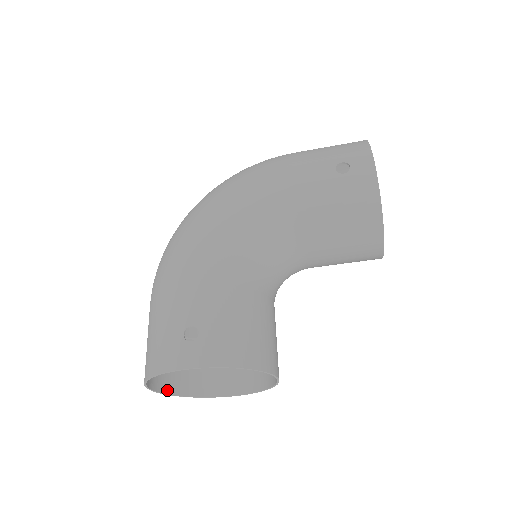
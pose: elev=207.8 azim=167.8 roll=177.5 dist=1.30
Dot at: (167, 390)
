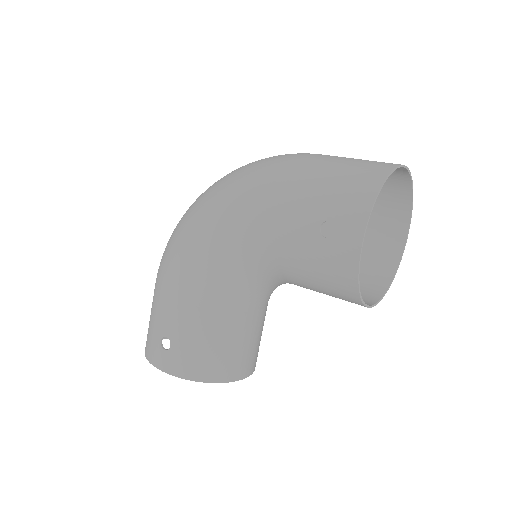
Dot at: occluded
